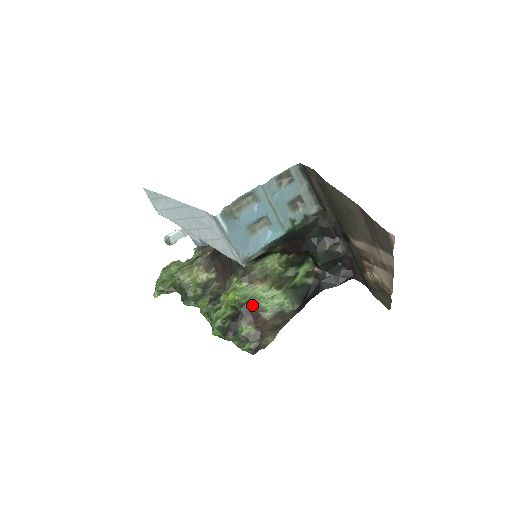
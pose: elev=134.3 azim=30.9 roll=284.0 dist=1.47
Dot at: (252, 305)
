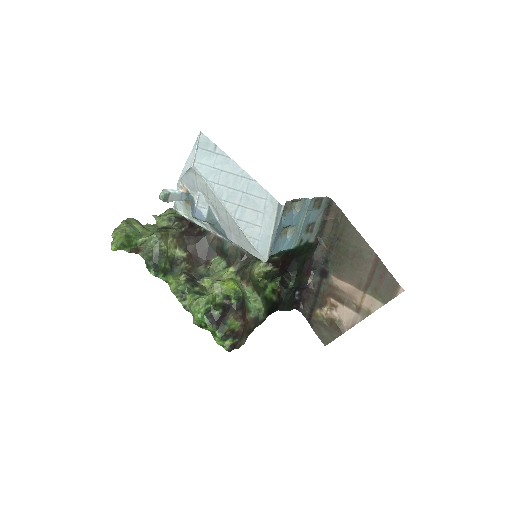
Dot at: (244, 302)
